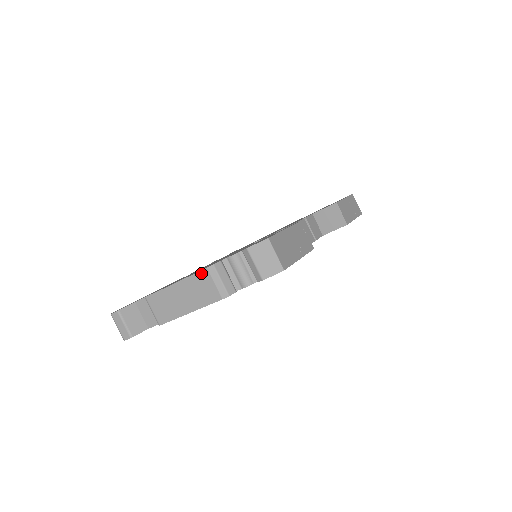
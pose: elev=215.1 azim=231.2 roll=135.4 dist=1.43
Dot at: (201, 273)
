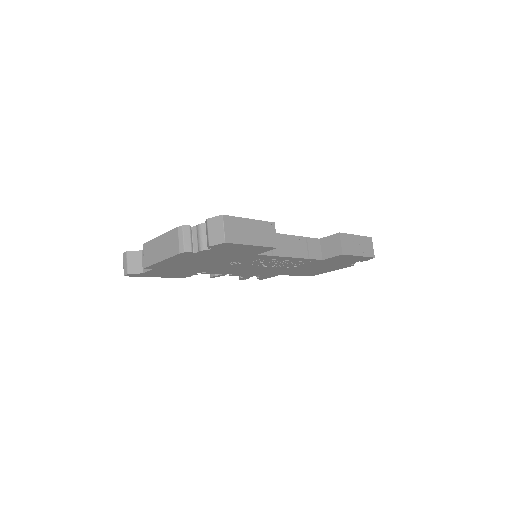
Dot at: (174, 230)
